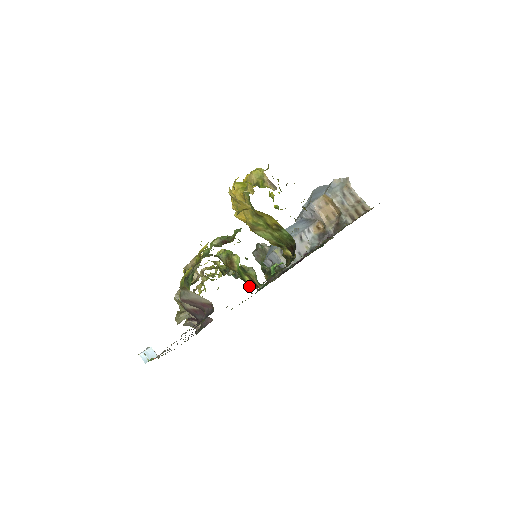
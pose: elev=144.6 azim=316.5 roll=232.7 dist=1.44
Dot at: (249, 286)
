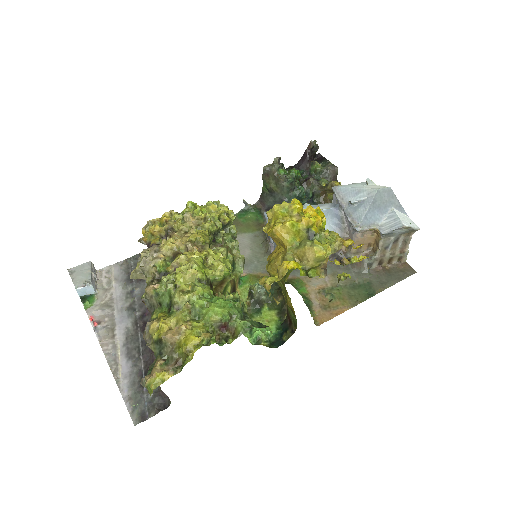
Dot at: occluded
